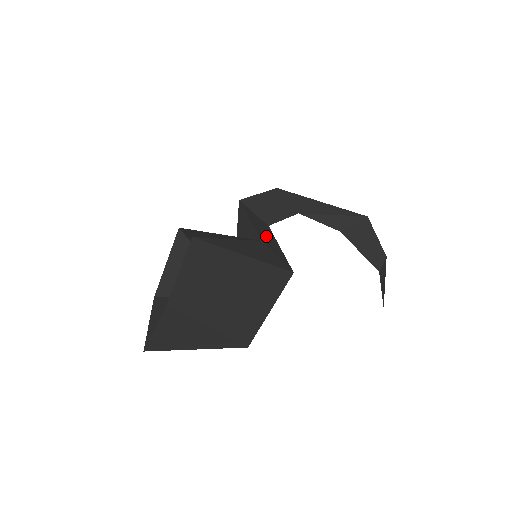
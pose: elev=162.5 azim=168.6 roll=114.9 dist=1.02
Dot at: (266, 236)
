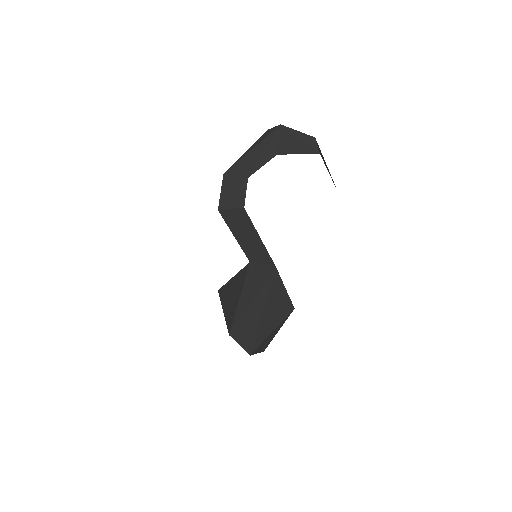
Dot at: (249, 241)
